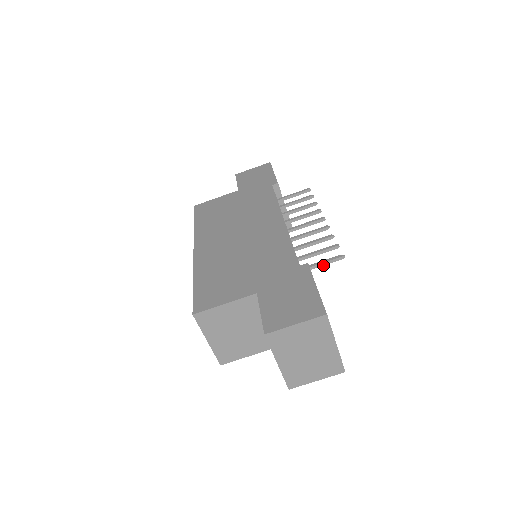
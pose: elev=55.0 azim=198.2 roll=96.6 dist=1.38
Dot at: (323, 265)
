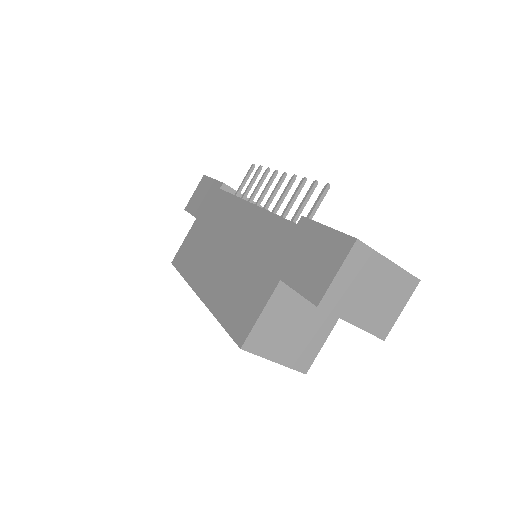
Dot at: (317, 208)
